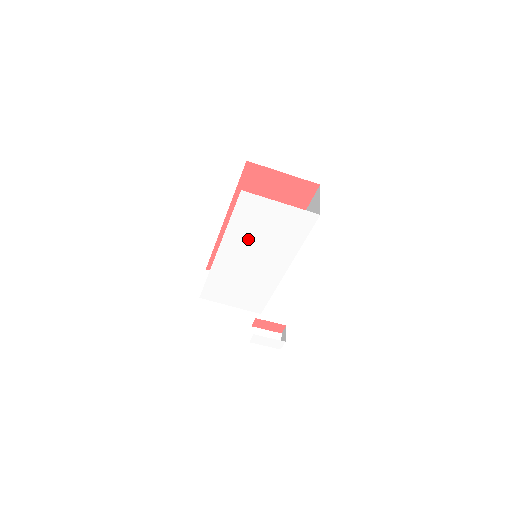
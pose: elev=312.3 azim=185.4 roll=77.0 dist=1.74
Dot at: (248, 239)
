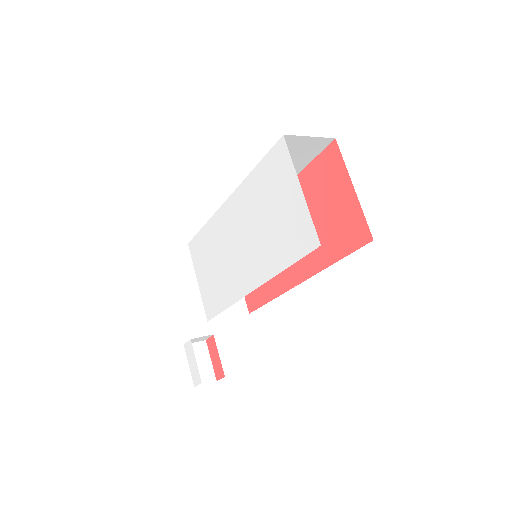
Dot at: (252, 210)
